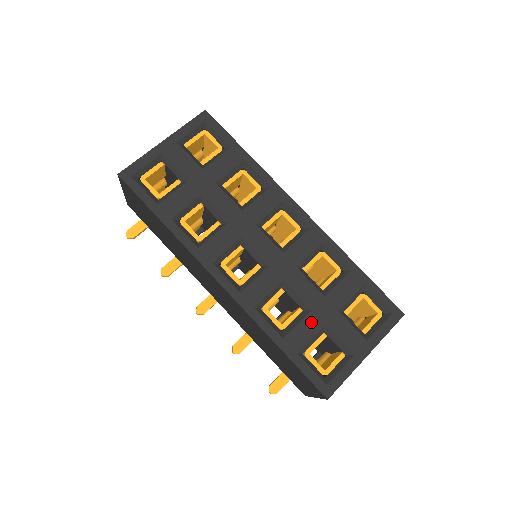
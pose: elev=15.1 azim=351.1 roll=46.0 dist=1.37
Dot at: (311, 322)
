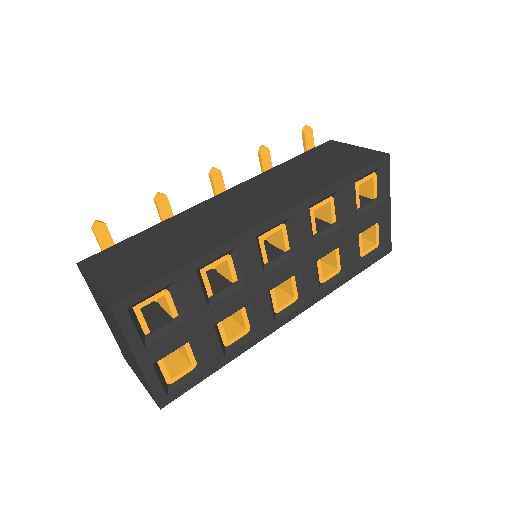
Dot at: (351, 246)
